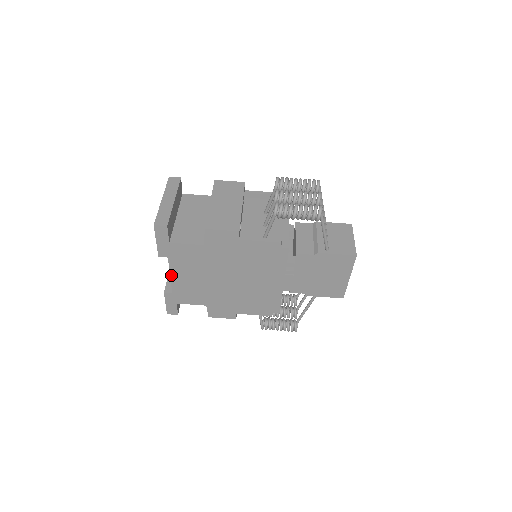
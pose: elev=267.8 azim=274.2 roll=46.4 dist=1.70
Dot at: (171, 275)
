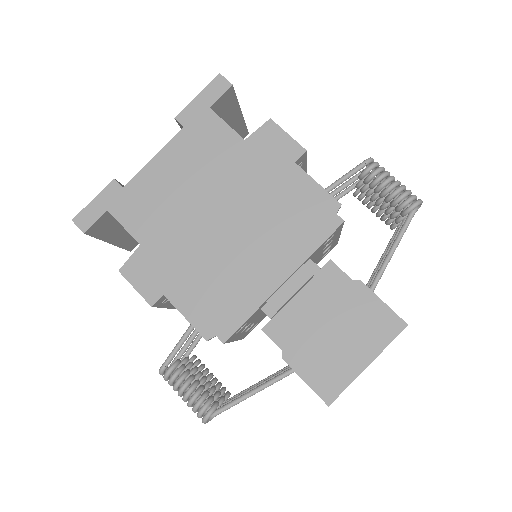
Dot at: (156, 157)
